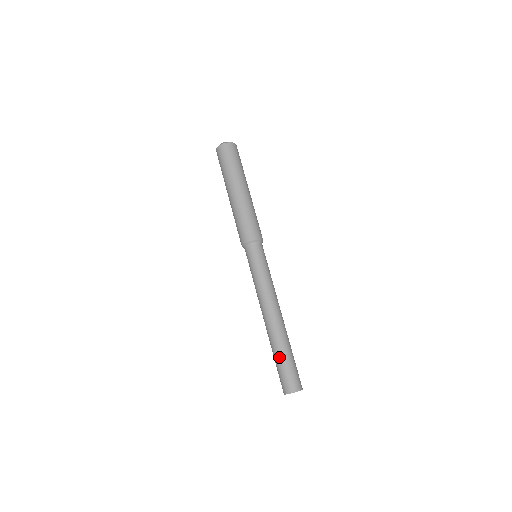
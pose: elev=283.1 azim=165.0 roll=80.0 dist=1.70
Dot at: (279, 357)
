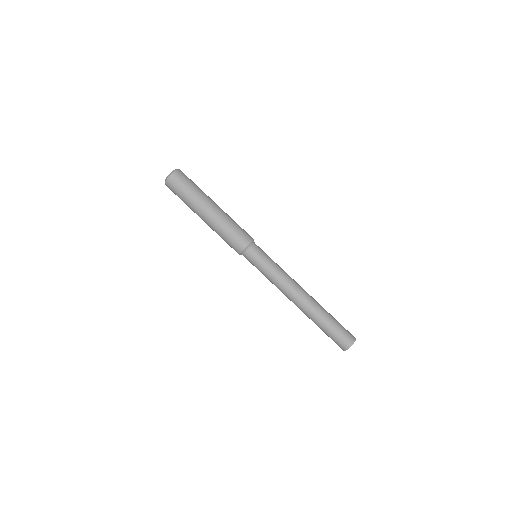
Dot at: (326, 325)
